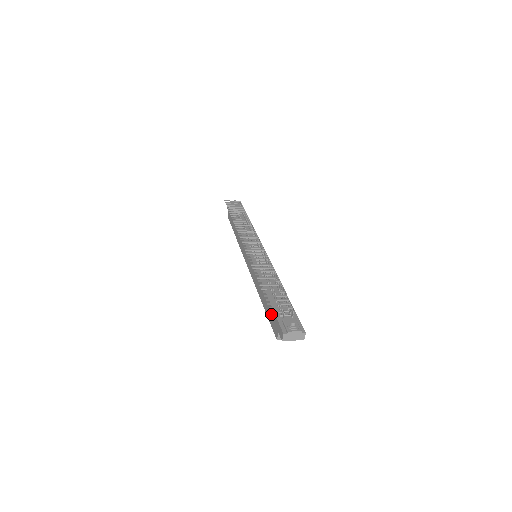
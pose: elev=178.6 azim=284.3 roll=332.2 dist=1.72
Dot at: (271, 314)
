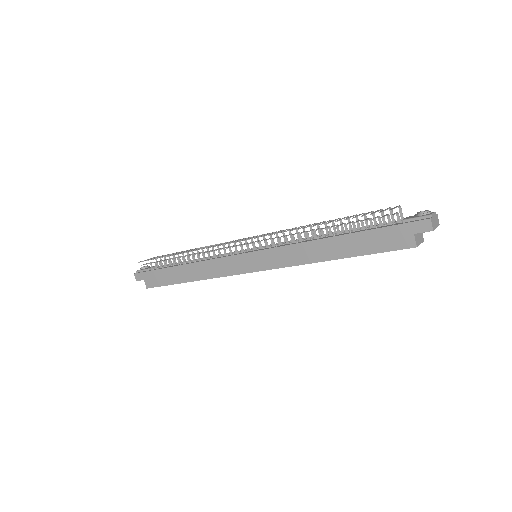
Dot at: (376, 238)
